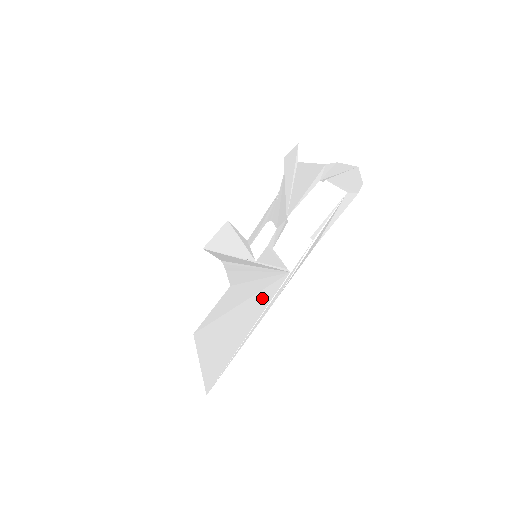
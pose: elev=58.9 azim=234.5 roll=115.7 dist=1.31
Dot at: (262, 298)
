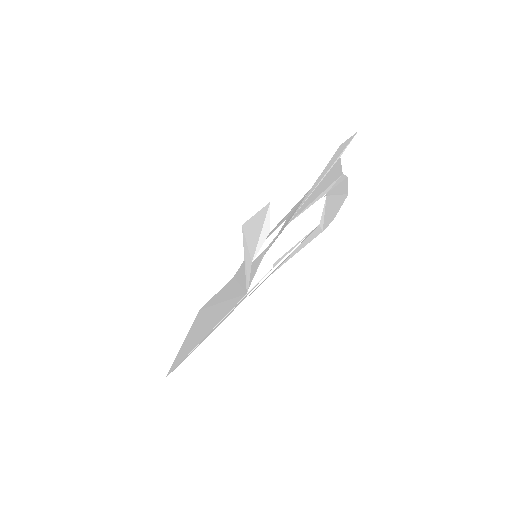
Dot at: (226, 308)
